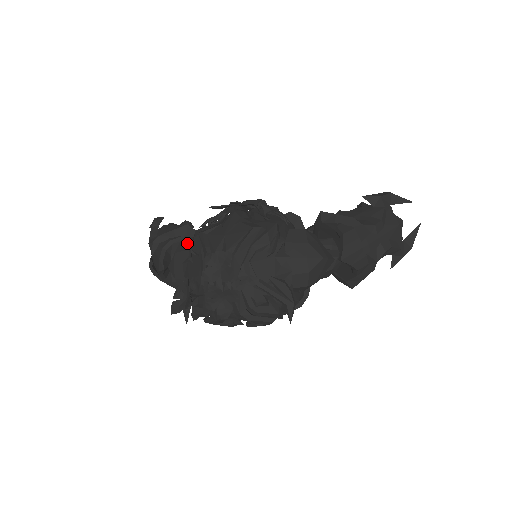
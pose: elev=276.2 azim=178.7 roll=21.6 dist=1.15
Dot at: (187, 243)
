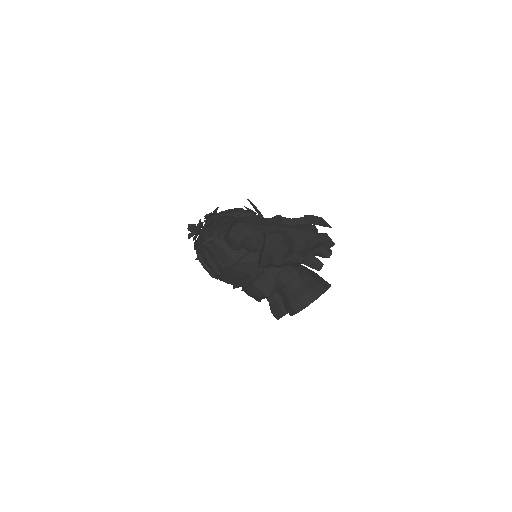
Dot at: occluded
